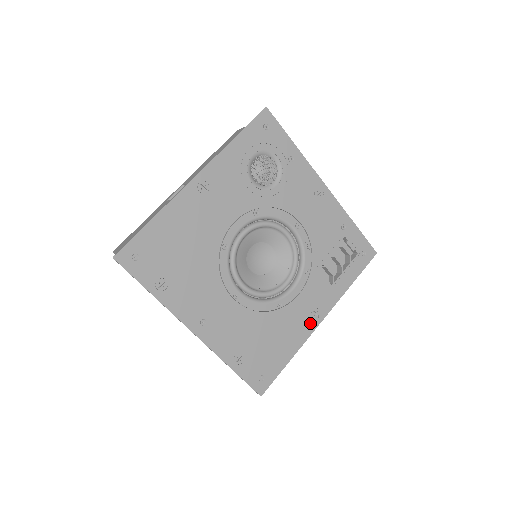
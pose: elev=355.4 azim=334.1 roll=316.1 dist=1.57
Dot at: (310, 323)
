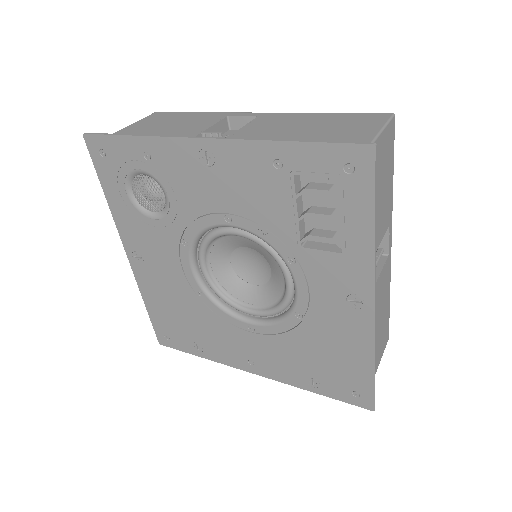
Dot at: (359, 316)
